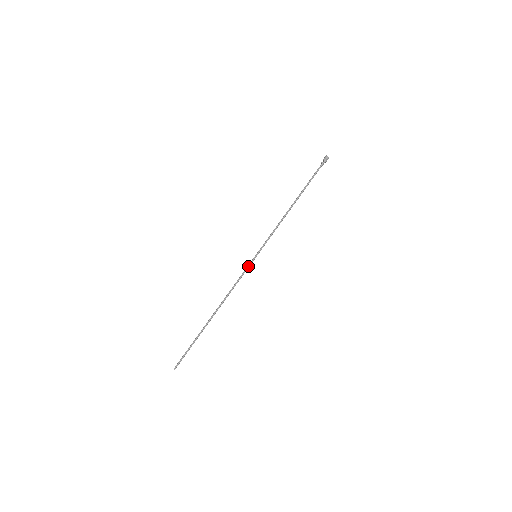
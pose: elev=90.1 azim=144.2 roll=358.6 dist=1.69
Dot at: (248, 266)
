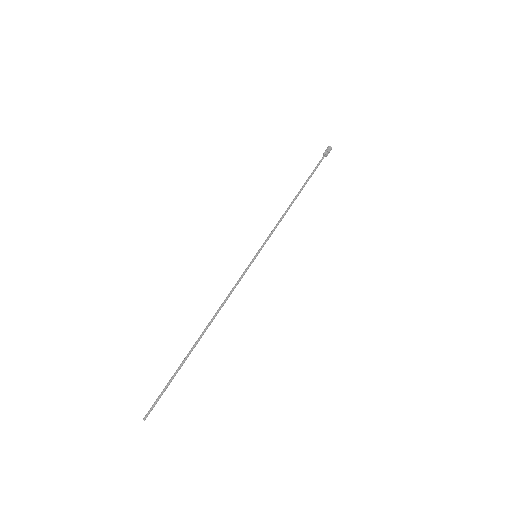
Dot at: (246, 268)
